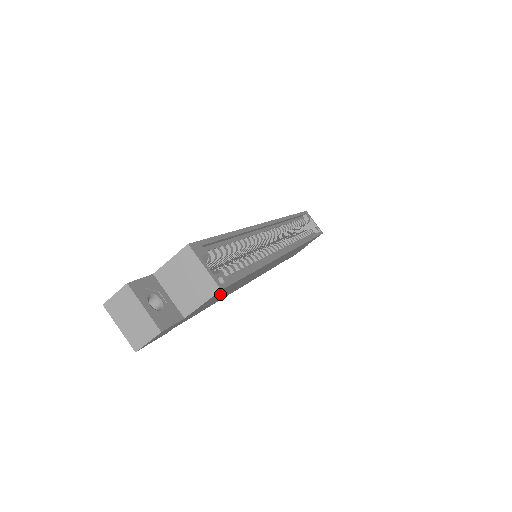
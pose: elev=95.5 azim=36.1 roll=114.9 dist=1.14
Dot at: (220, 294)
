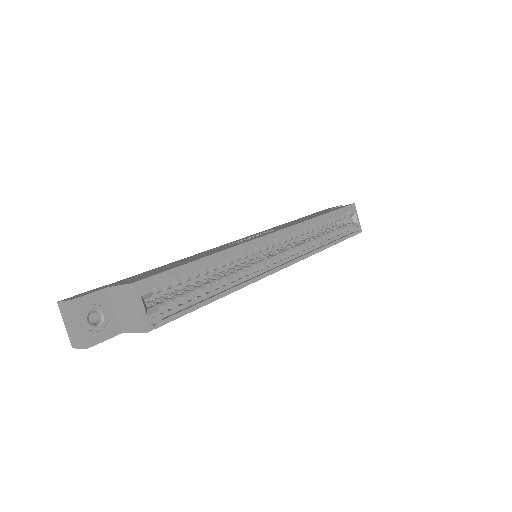
Dot at: occluded
